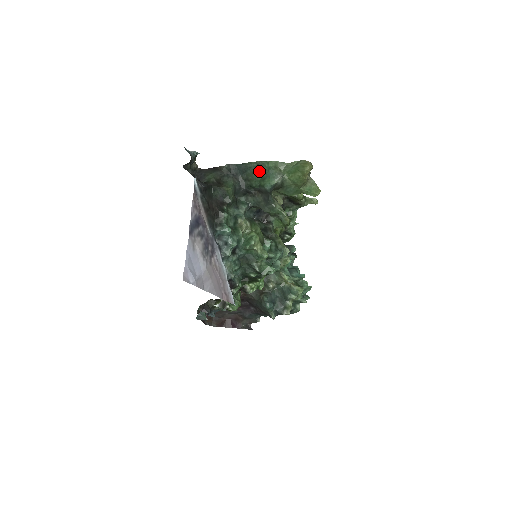
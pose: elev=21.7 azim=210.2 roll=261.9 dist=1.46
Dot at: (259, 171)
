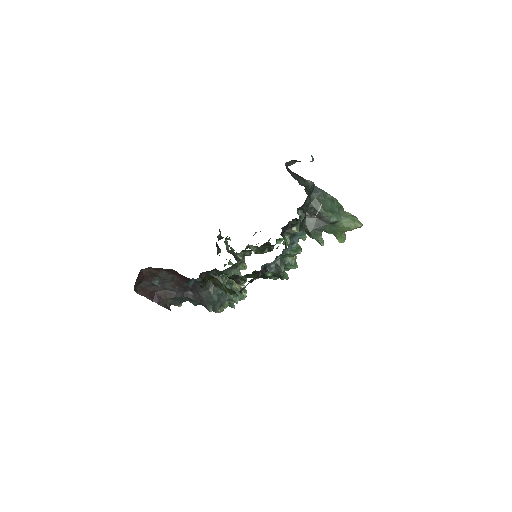
Dot at: (328, 203)
